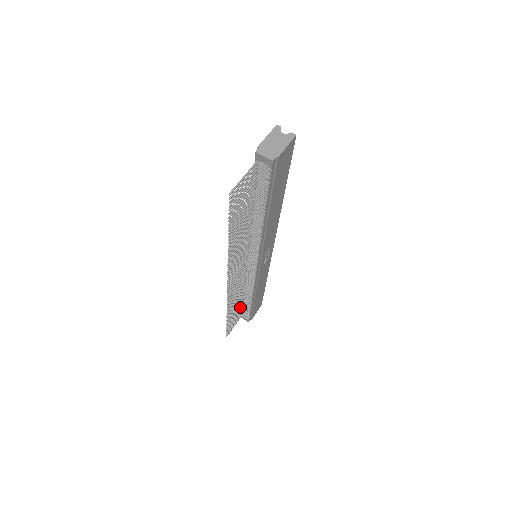
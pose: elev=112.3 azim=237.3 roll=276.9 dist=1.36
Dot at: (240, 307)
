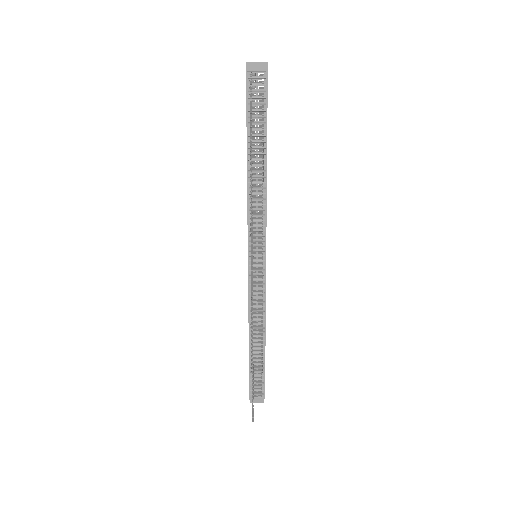
Dot at: occluded
